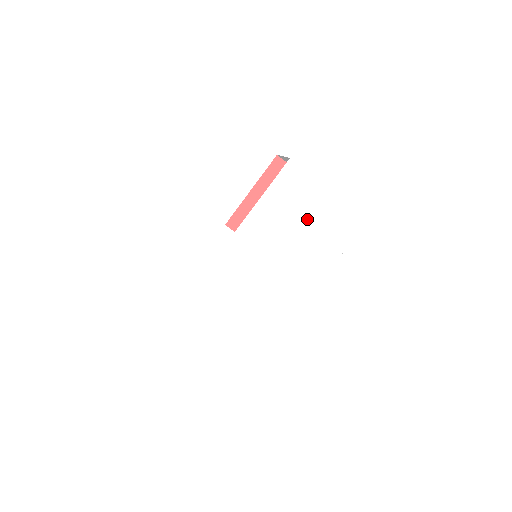
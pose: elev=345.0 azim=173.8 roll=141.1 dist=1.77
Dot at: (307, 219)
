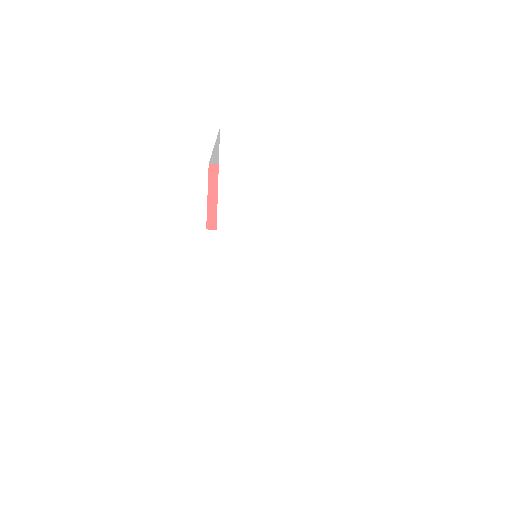
Dot at: (278, 174)
